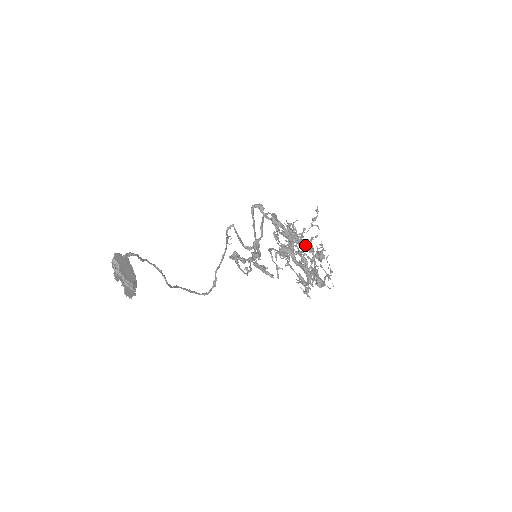
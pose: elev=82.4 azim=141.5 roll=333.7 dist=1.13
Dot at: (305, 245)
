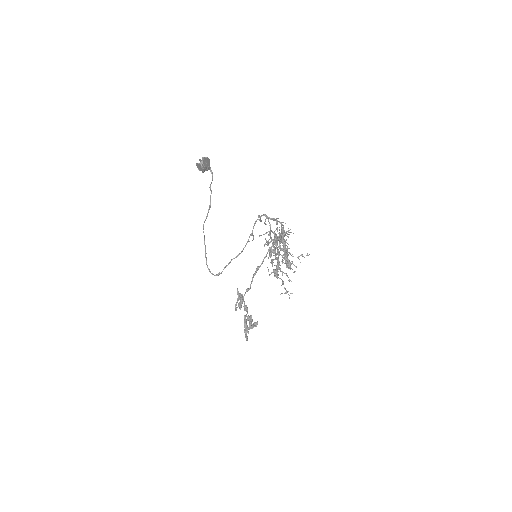
Dot at: occluded
